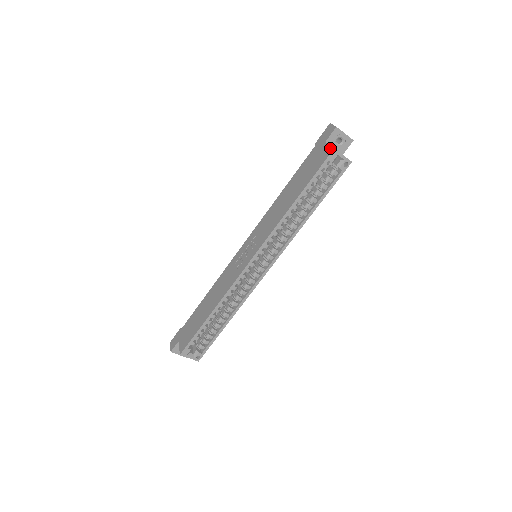
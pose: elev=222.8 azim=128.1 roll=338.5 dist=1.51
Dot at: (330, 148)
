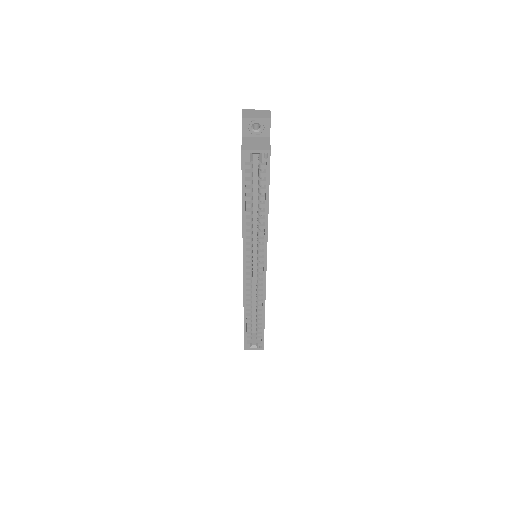
Dot at: (241, 148)
